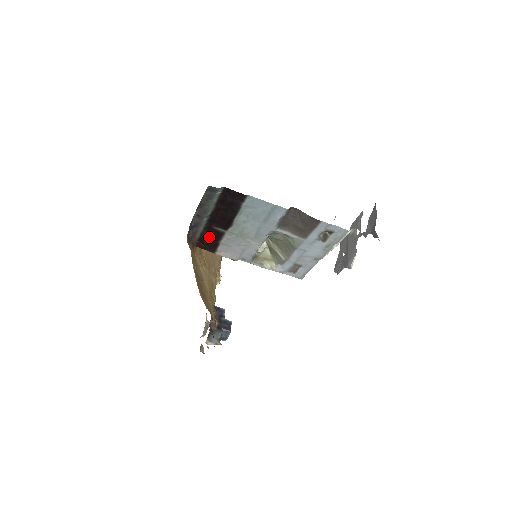
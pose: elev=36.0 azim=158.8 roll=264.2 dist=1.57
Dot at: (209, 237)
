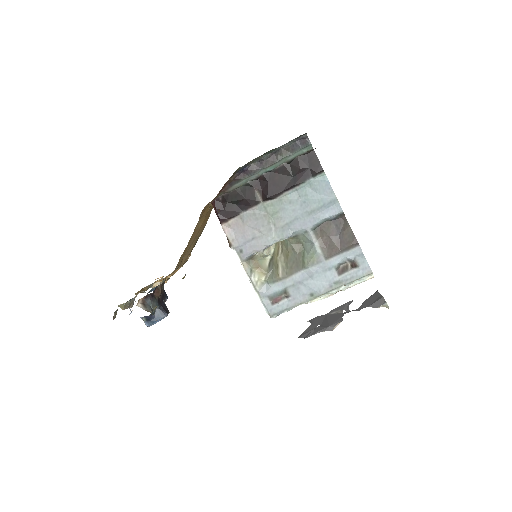
Dot at: (238, 199)
